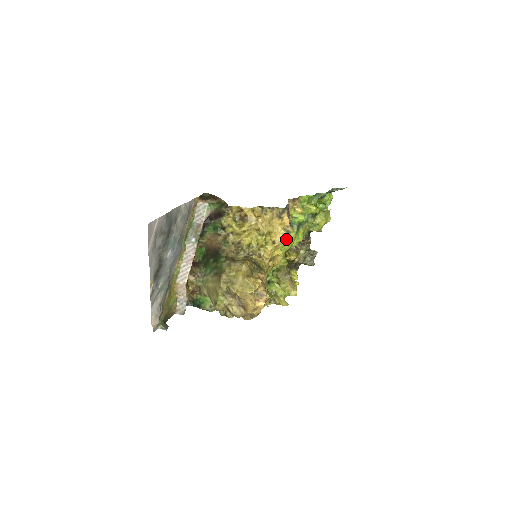
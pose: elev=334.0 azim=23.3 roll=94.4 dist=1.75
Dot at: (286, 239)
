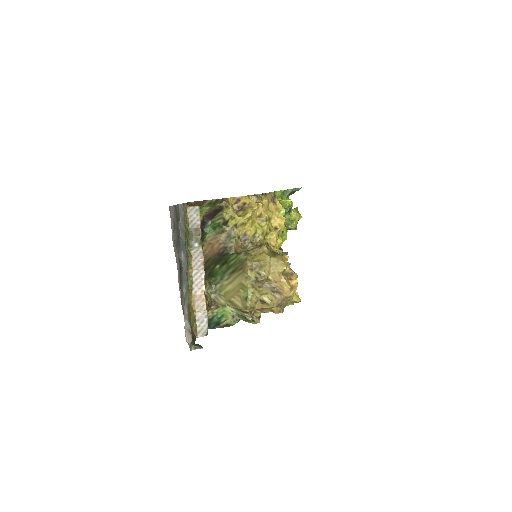
Dot at: occluded
